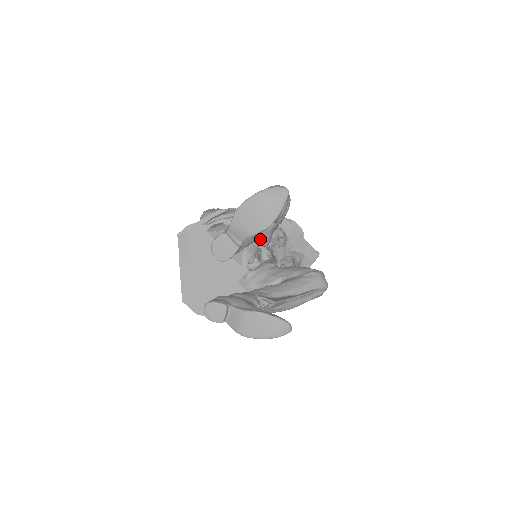
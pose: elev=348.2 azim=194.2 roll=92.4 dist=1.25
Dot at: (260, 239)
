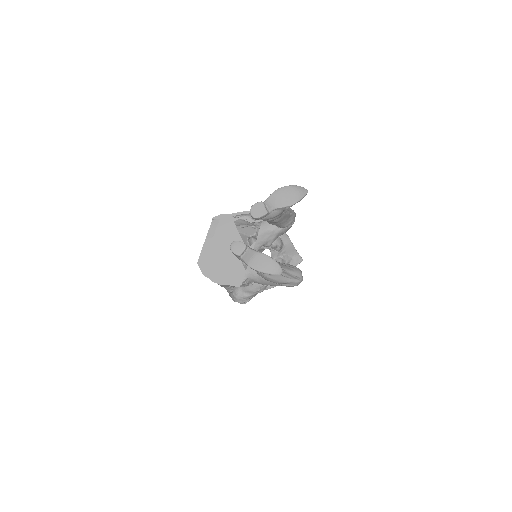
Dot at: (268, 237)
